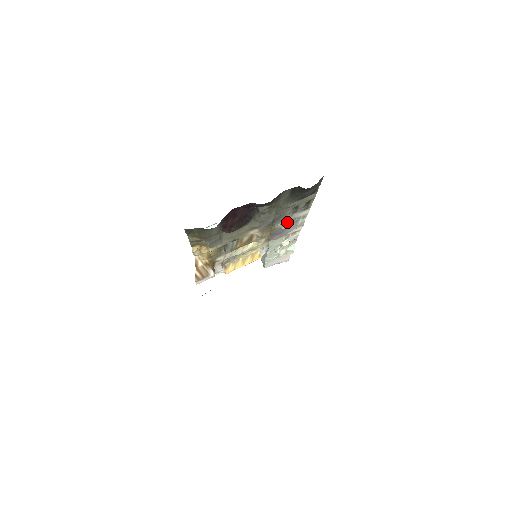
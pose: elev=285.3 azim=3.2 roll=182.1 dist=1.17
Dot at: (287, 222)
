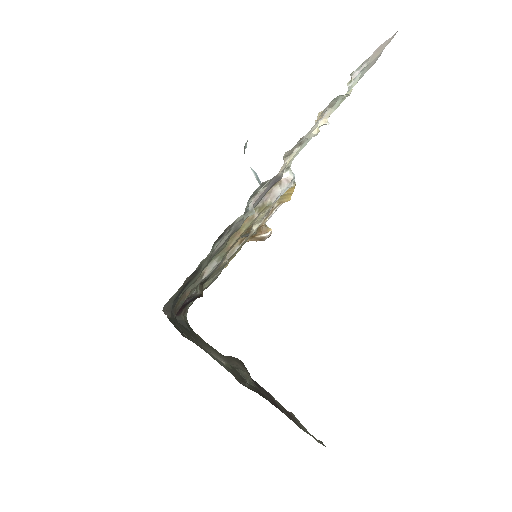
Dot at: (244, 219)
